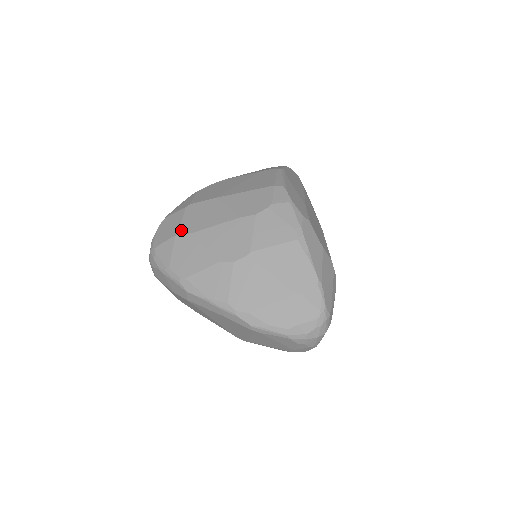
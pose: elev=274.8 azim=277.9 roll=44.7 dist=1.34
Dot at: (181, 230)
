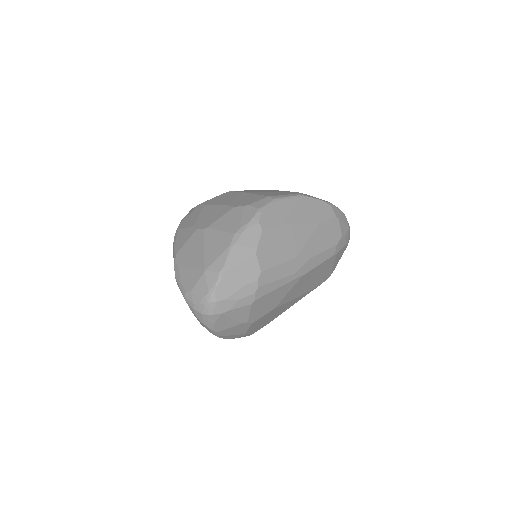
Dot at: (206, 201)
